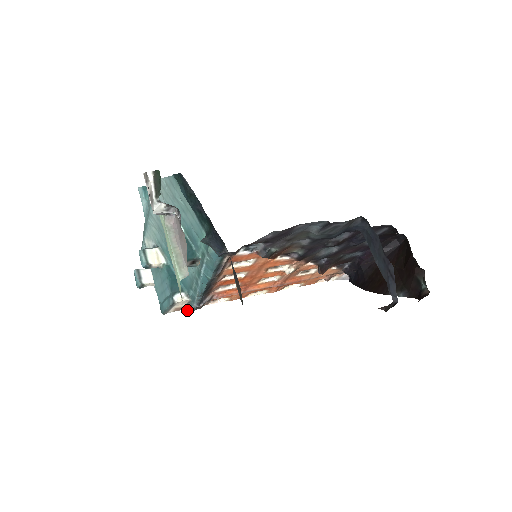
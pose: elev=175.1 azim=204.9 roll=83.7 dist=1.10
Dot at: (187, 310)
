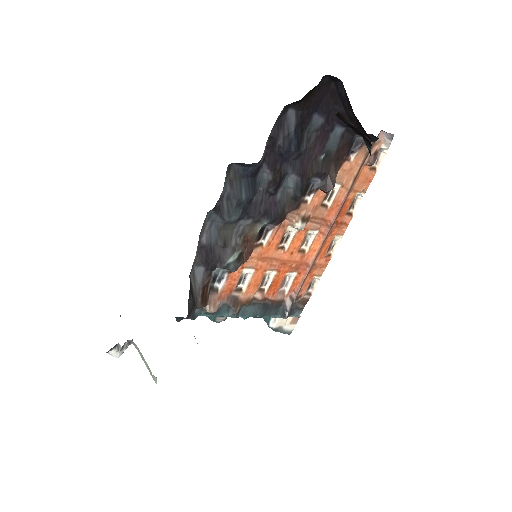
Dot at: (298, 317)
